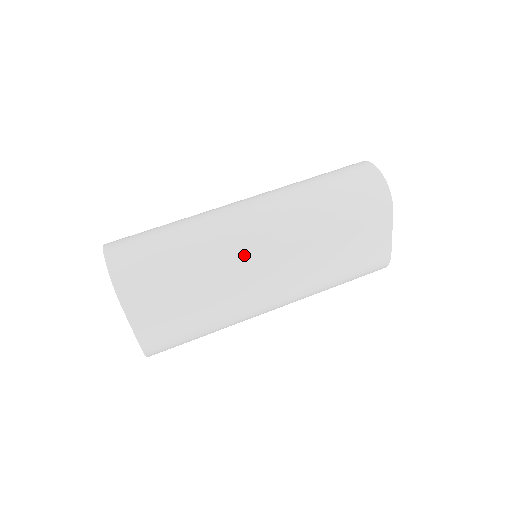
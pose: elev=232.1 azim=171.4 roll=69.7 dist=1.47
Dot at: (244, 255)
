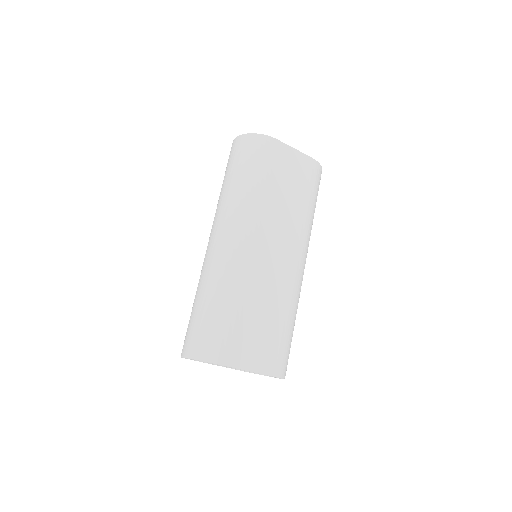
Dot at: (244, 259)
